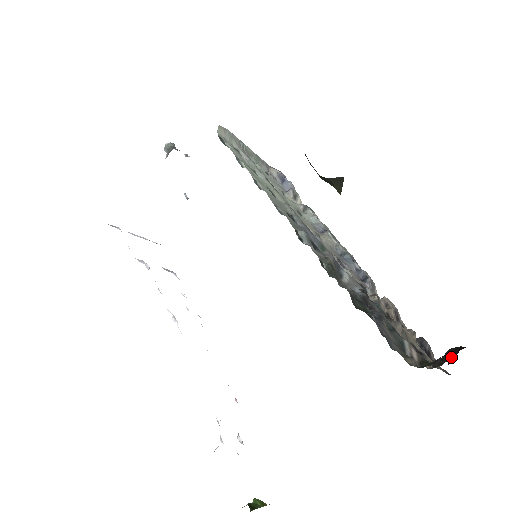
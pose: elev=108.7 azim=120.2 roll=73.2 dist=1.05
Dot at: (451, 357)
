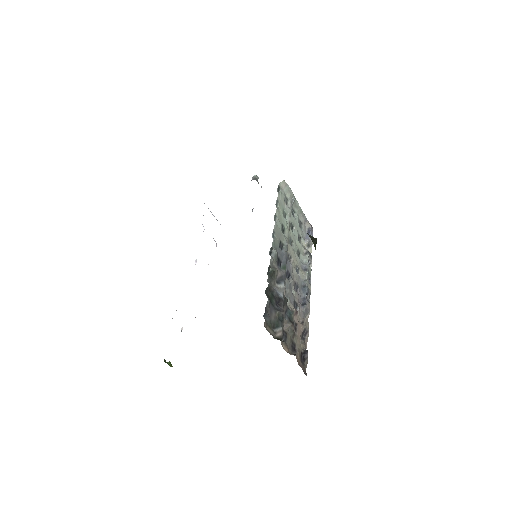
Dot at: occluded
